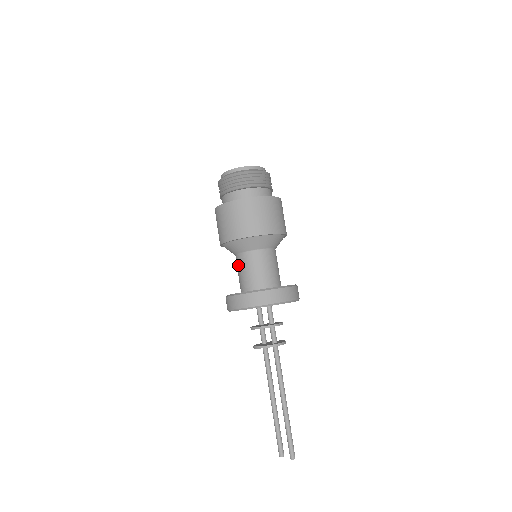
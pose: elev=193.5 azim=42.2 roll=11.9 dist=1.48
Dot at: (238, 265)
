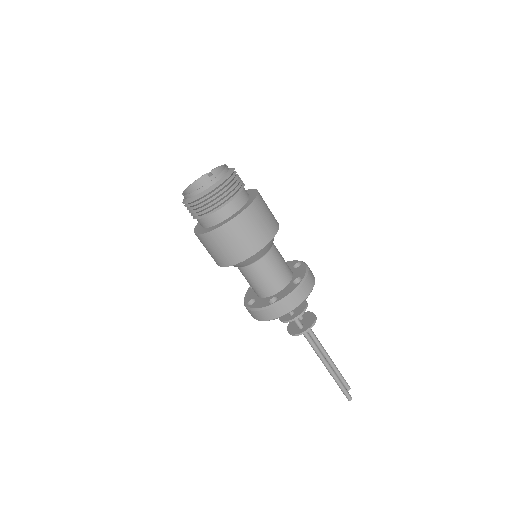
Dot at: occluded
